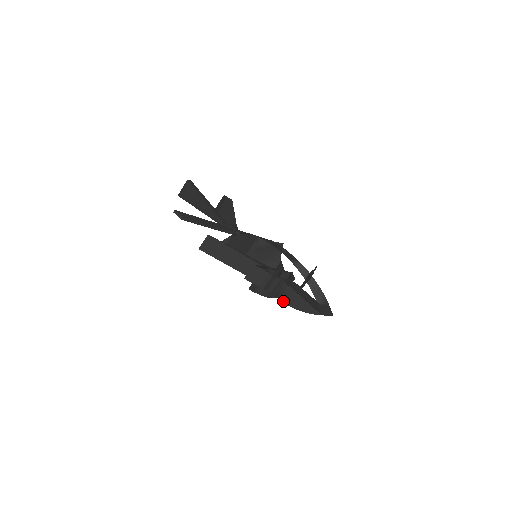
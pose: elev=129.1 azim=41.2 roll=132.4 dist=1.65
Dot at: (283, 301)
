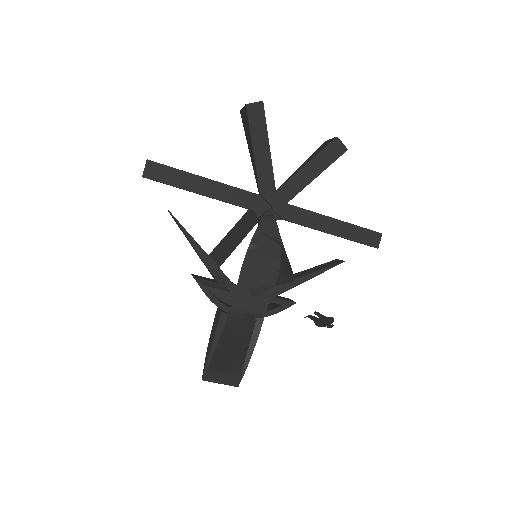
Dot at: (213, 325)
